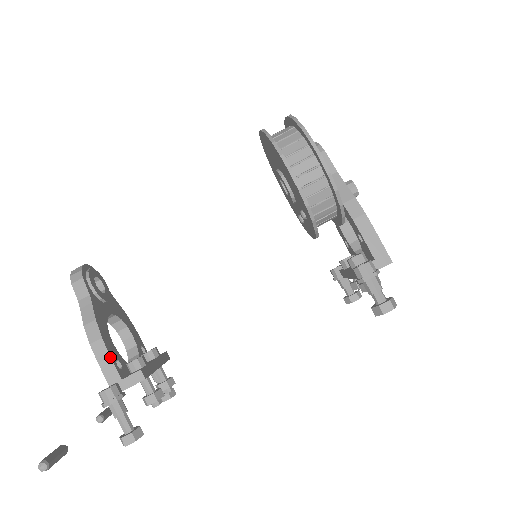
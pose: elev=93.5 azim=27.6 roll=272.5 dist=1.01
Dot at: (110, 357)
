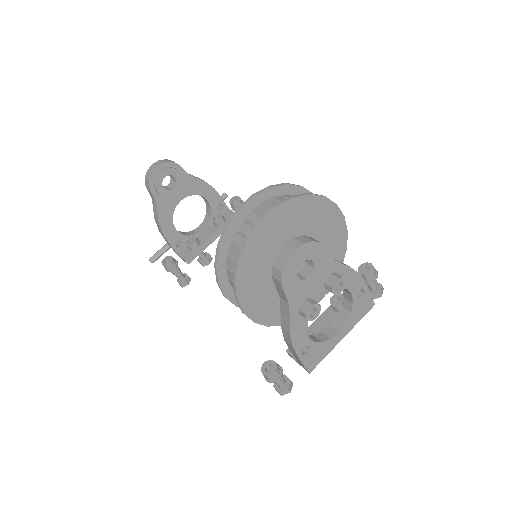
Dot at: (169, 244)
